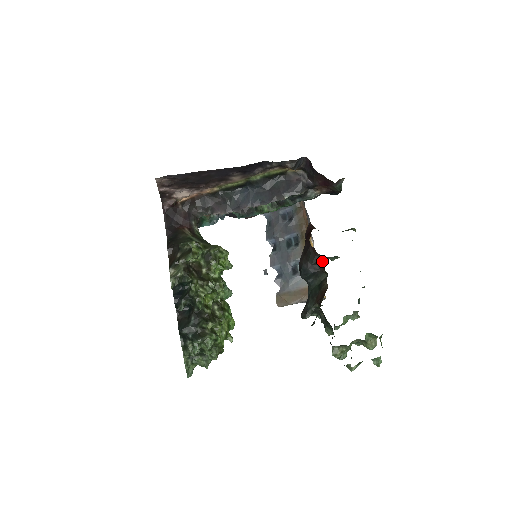
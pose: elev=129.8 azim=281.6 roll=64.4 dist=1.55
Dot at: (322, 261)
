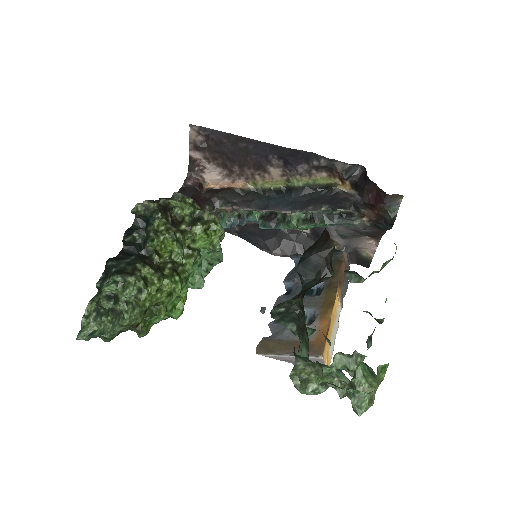
Dot at: (333, 251)
